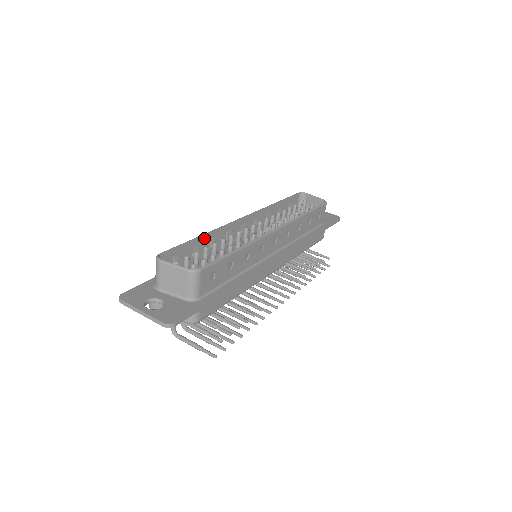
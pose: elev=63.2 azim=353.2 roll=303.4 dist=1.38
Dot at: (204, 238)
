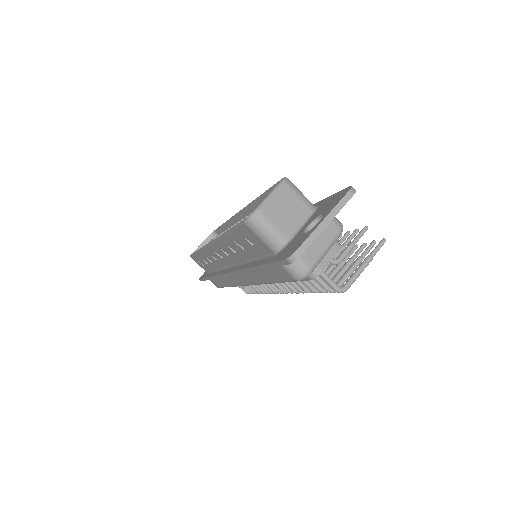
Dot at: (228, 237)
